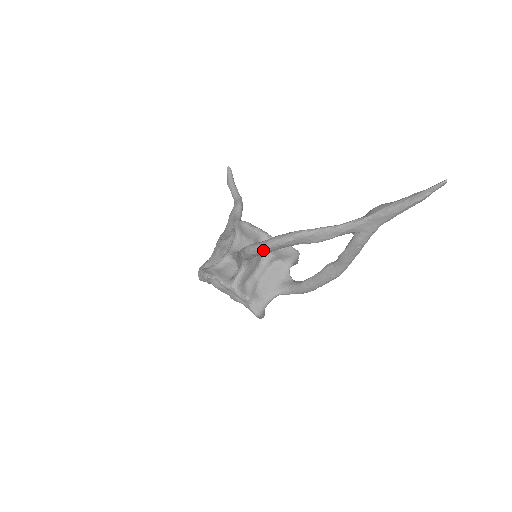
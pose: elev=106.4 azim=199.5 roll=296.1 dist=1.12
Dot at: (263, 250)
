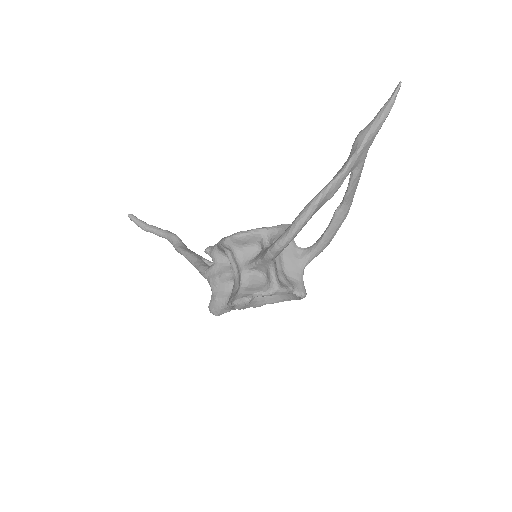
Dot at: (294, 236)
